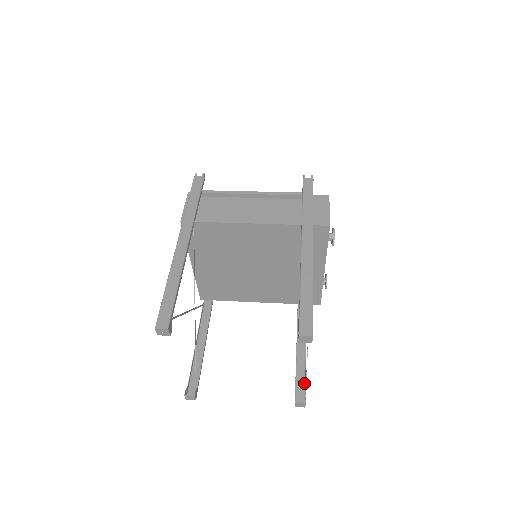
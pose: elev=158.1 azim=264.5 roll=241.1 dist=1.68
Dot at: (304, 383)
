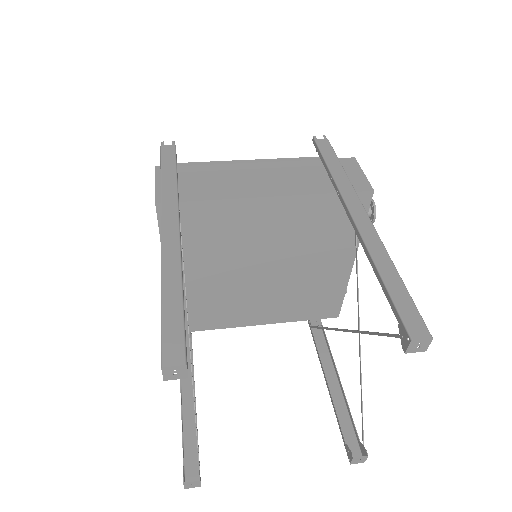
Dot at: (351, 426)
